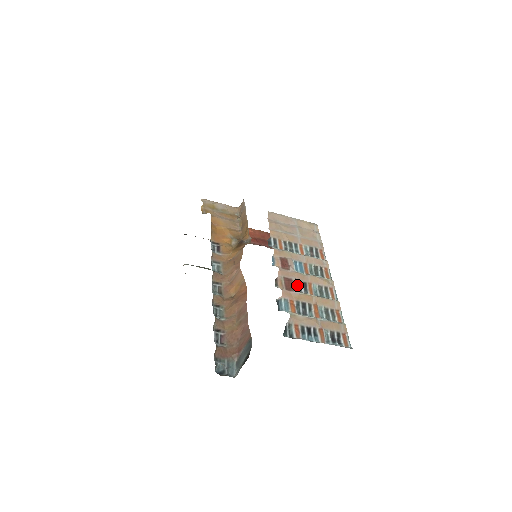
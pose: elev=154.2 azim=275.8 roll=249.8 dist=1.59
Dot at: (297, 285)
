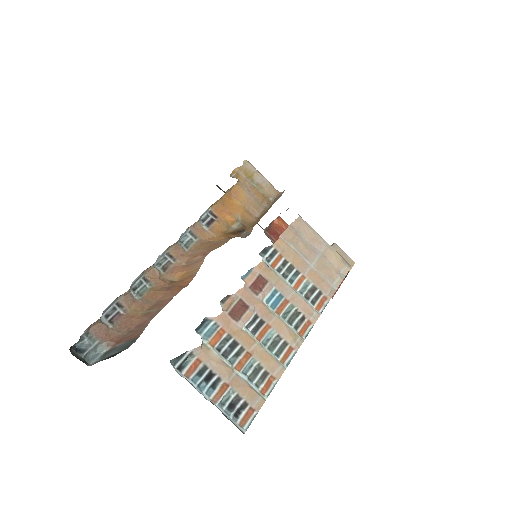
Dot at: (248, 318)
